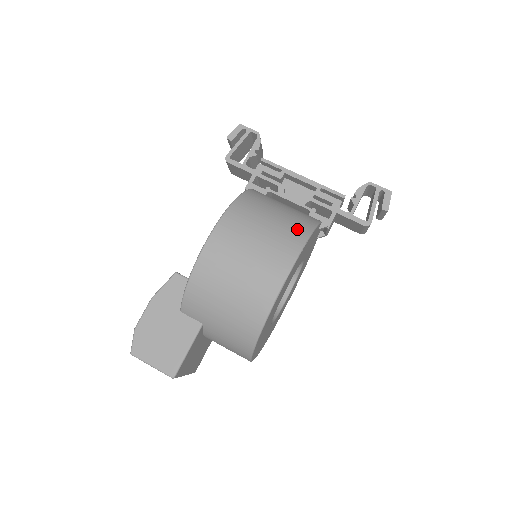
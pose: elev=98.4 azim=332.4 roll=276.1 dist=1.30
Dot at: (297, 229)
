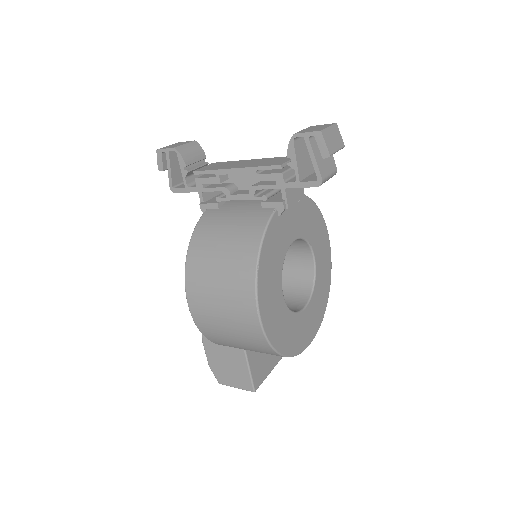
Dot at: (245, 255)
